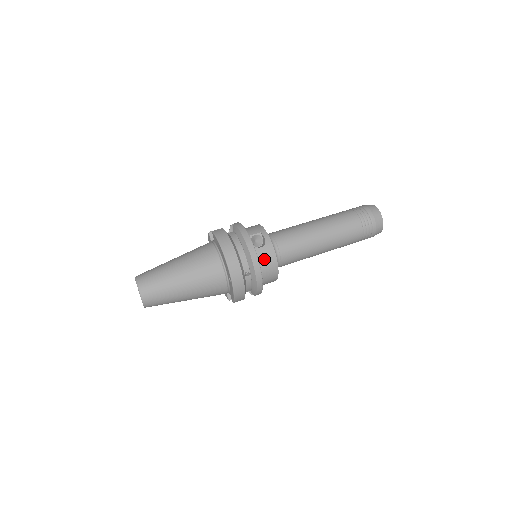
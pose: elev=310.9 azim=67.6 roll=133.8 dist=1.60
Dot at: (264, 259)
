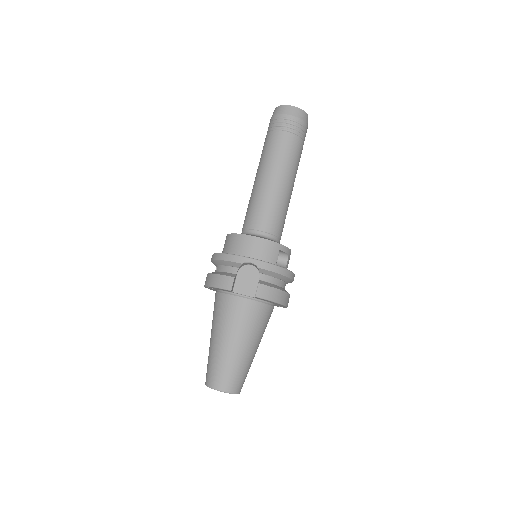
Dot at: occluded
